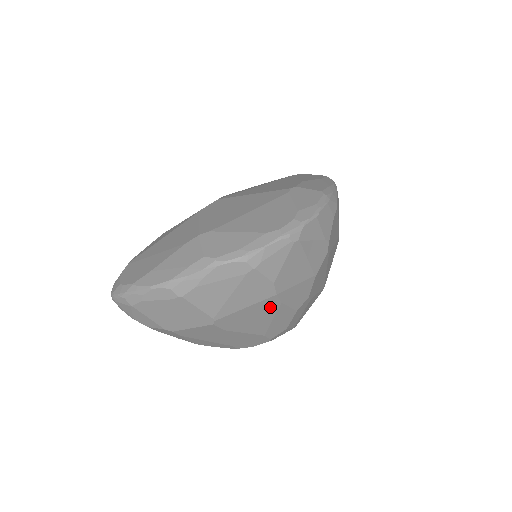
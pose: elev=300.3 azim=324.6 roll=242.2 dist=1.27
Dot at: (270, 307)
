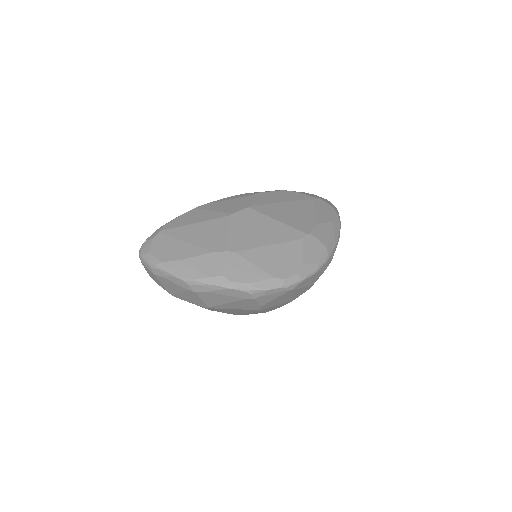
Dot at: (250, 311)
